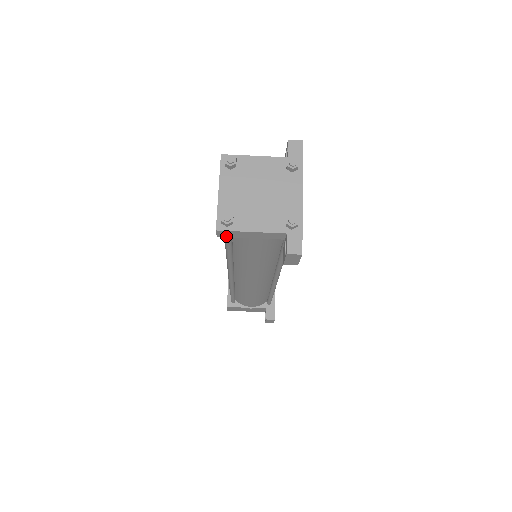
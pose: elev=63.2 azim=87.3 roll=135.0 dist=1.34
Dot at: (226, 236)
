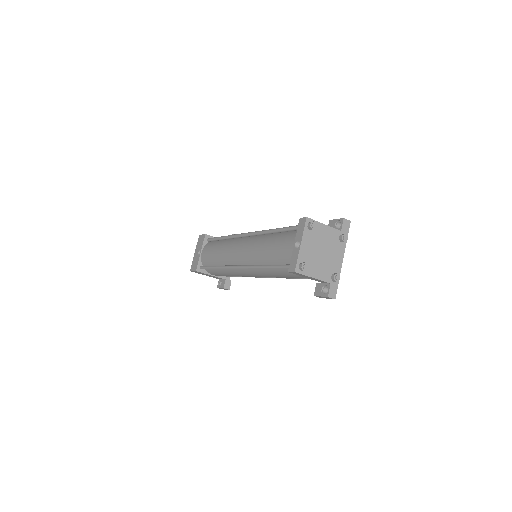
Dot at: (294, 273)
